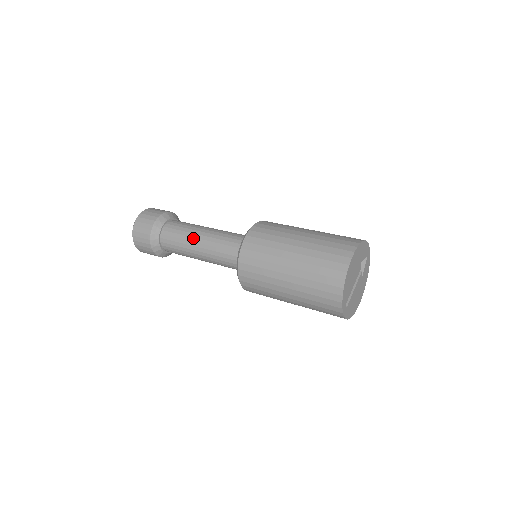
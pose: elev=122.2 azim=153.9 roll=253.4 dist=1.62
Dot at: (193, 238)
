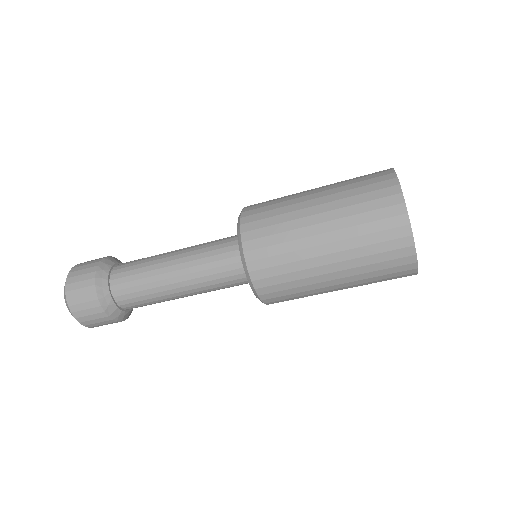
Dot at: (161, 269)
